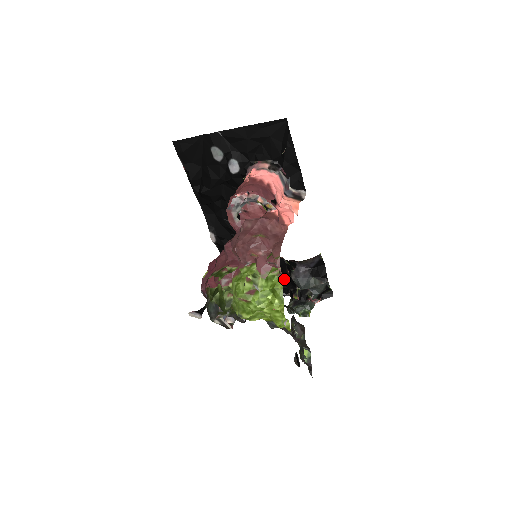
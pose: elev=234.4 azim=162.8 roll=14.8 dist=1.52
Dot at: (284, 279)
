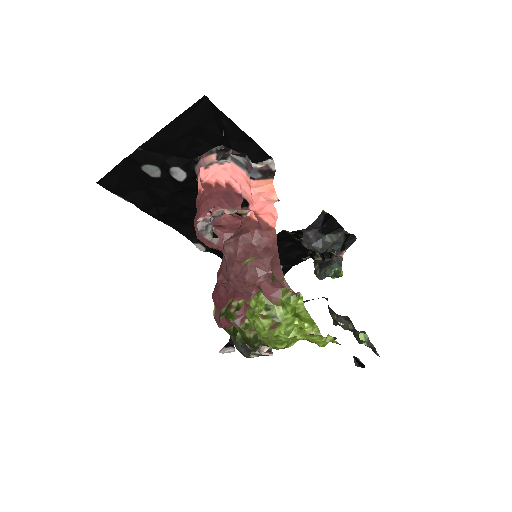
Dot at: (302, 296)
